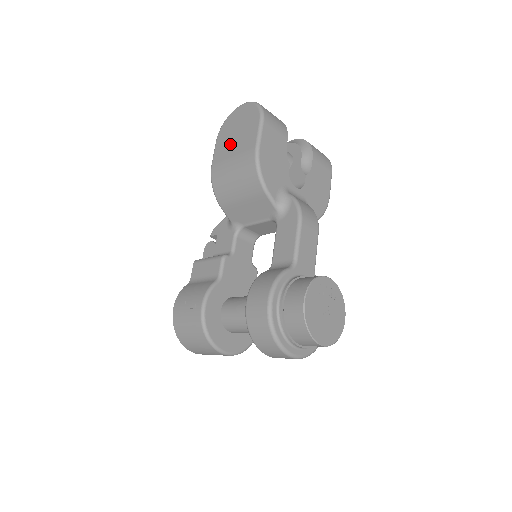
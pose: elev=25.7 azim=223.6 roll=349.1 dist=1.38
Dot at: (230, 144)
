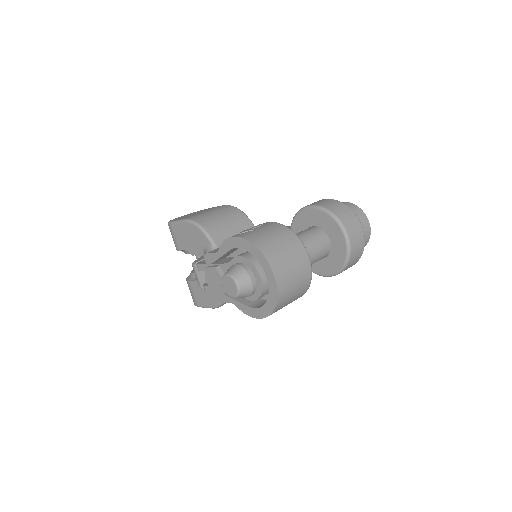
Dot at: (194, 214)
